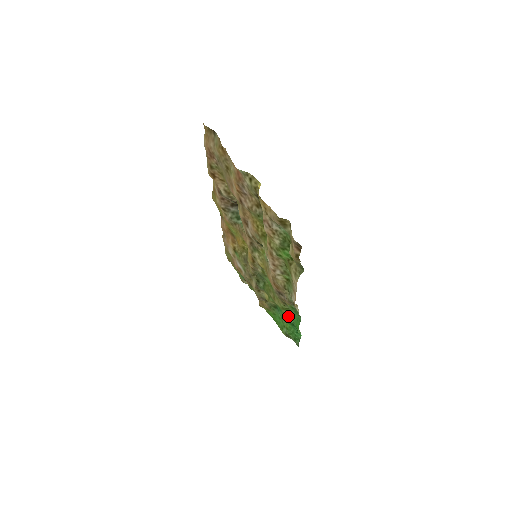
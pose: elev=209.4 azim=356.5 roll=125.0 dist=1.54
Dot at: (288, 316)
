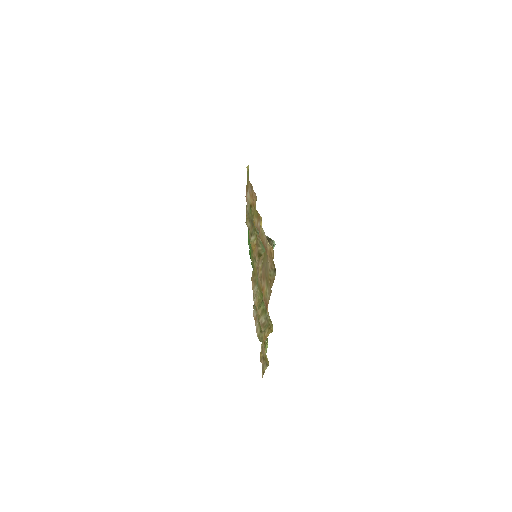
Dot at: occluded
